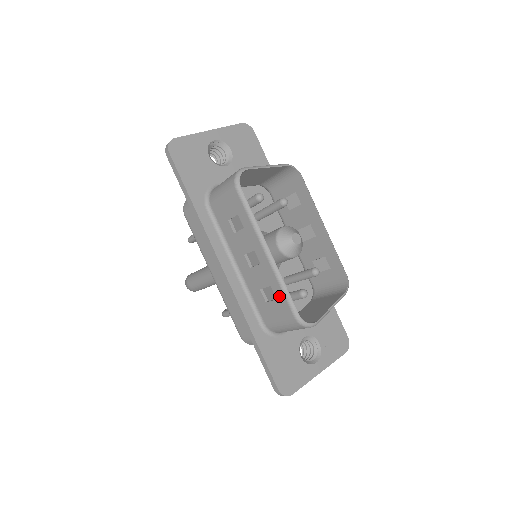
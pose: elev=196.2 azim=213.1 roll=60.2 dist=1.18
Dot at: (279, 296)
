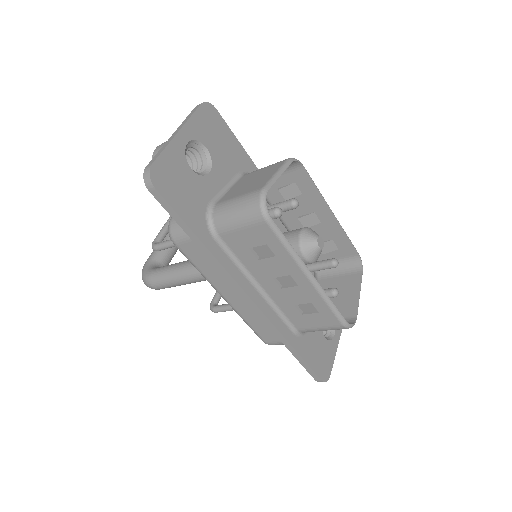
Dot at: (323, 310)
